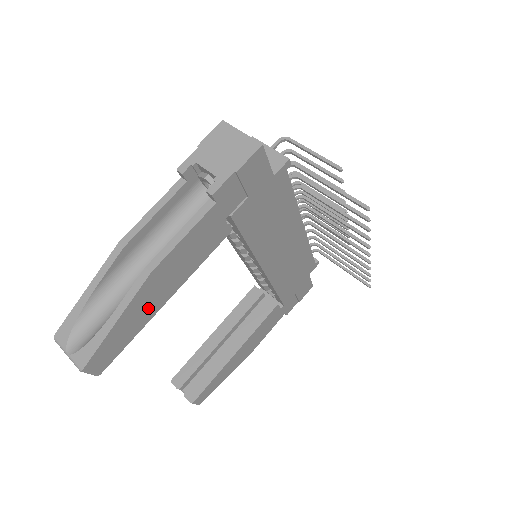
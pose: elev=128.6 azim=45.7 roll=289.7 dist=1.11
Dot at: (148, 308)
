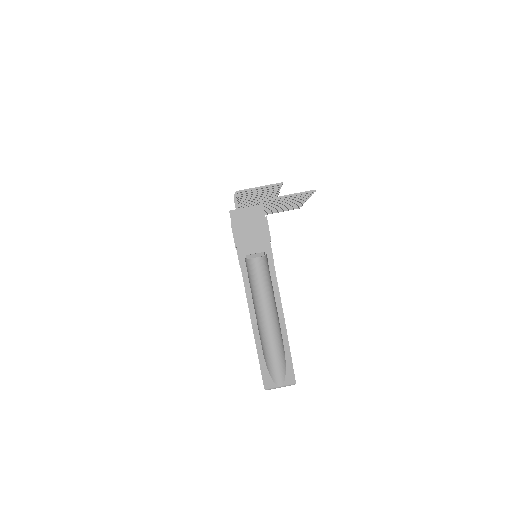
Dot at: occluded
